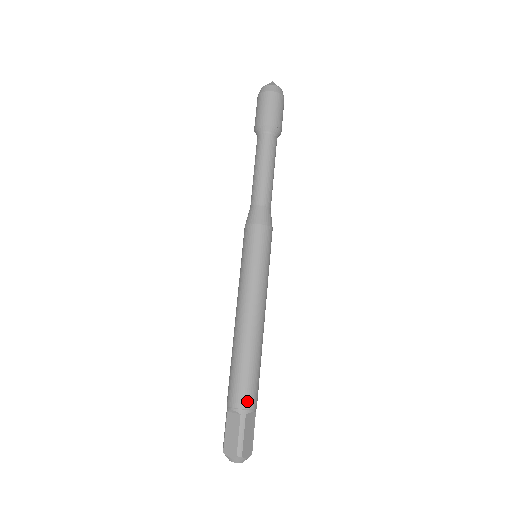
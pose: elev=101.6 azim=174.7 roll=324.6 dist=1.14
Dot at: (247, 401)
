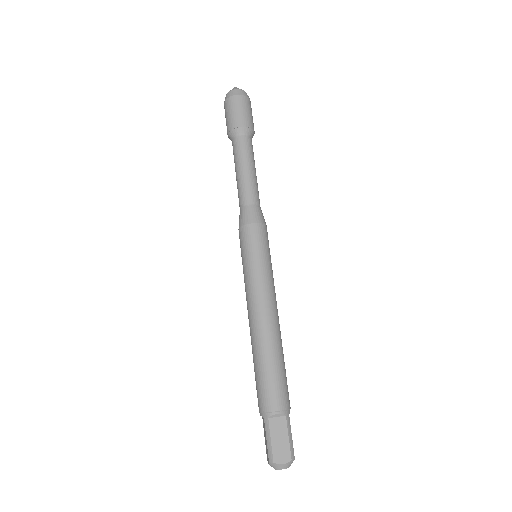
Dot at: (288, 401)
